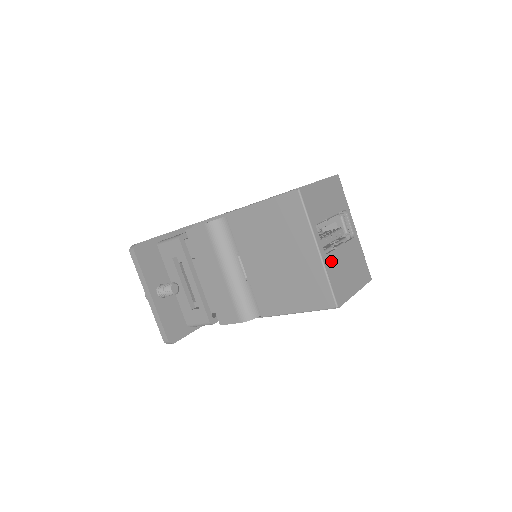
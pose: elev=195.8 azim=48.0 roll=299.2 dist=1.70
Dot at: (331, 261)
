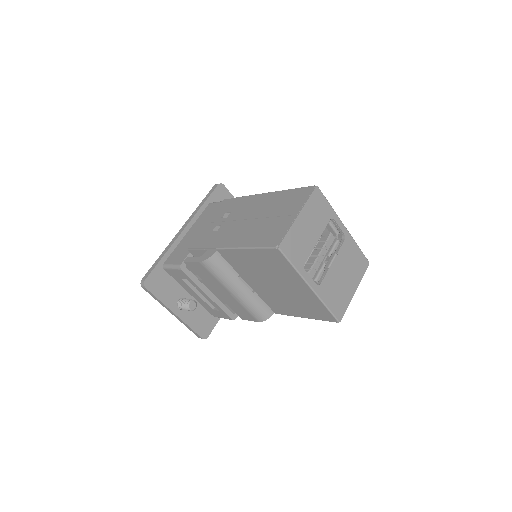
Dot at: (325, 287)
